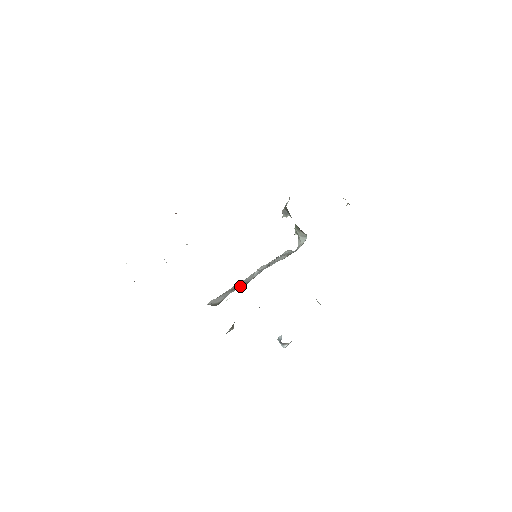
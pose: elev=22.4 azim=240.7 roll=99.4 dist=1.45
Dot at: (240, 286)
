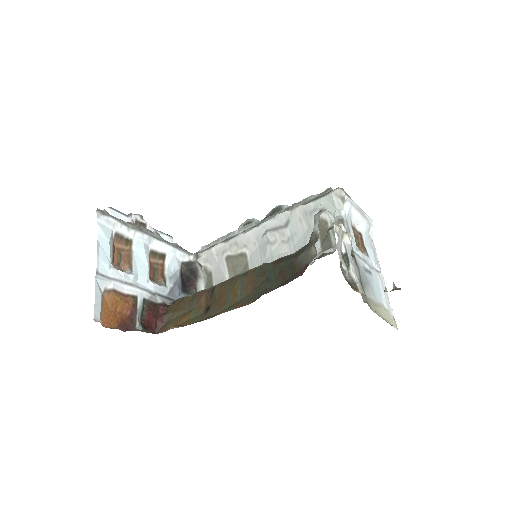
Dot at: (234, 266)
